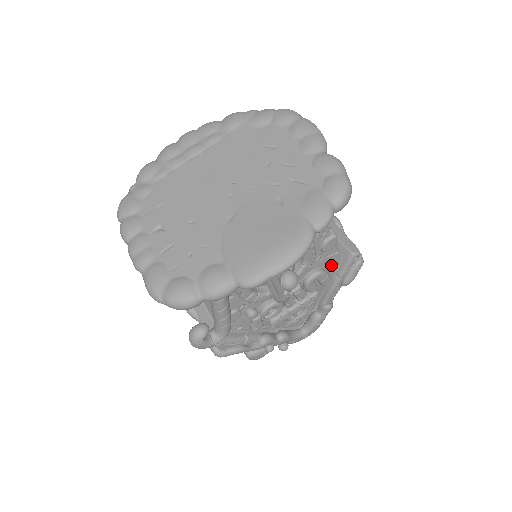
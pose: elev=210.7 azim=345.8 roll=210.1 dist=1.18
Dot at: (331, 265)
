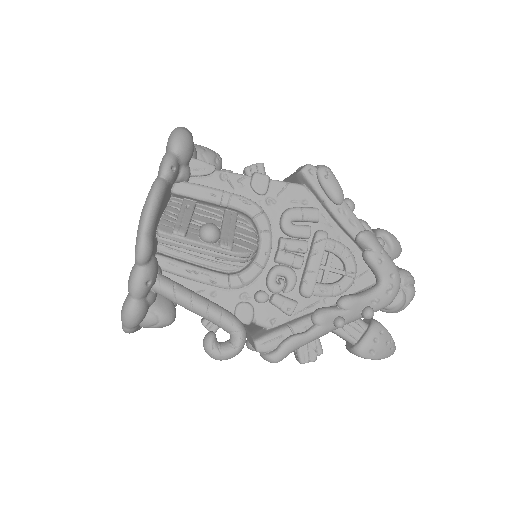
Dot at: (299, 199)
